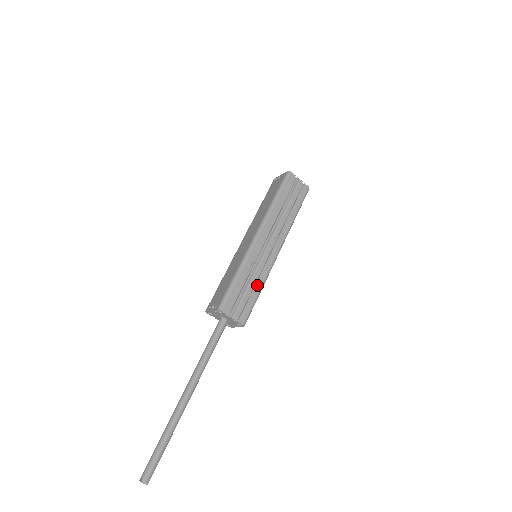
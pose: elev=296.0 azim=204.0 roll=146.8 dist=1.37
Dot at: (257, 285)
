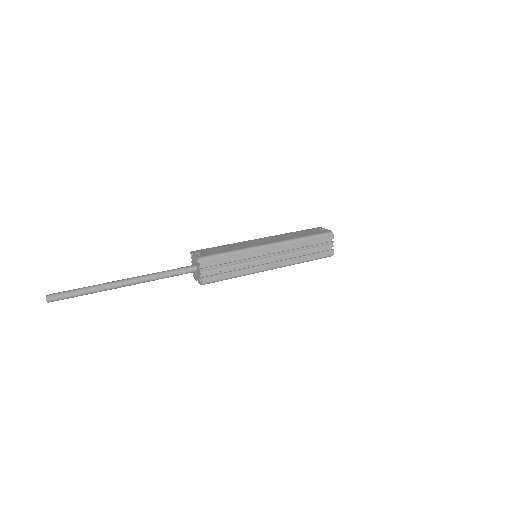
Dot at: (236, 272)
